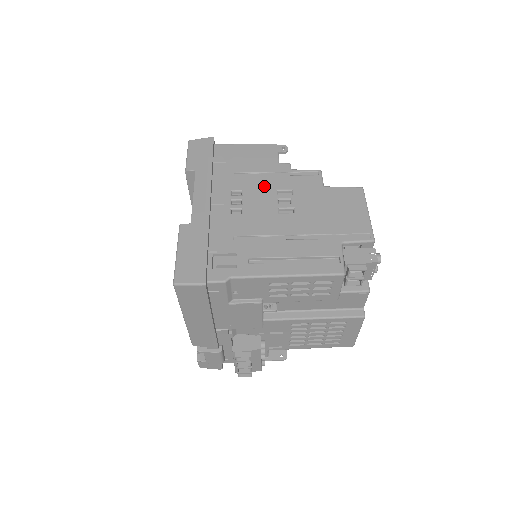
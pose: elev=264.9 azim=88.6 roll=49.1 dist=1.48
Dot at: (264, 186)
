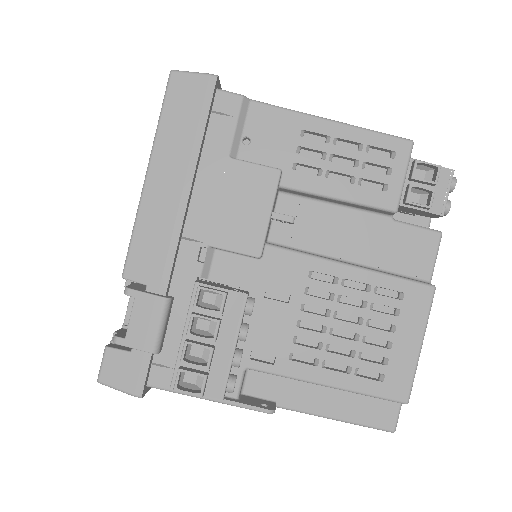
Dot at: occluded
